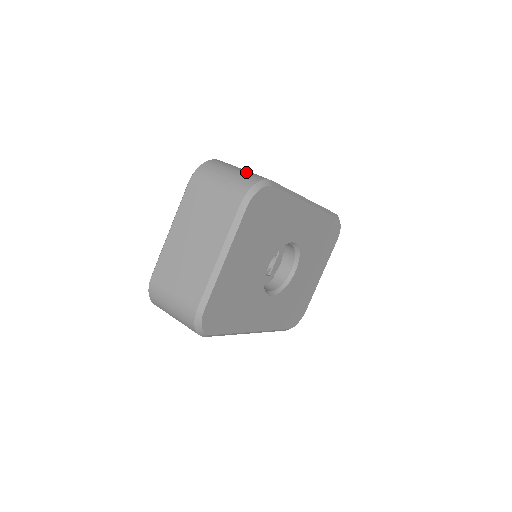
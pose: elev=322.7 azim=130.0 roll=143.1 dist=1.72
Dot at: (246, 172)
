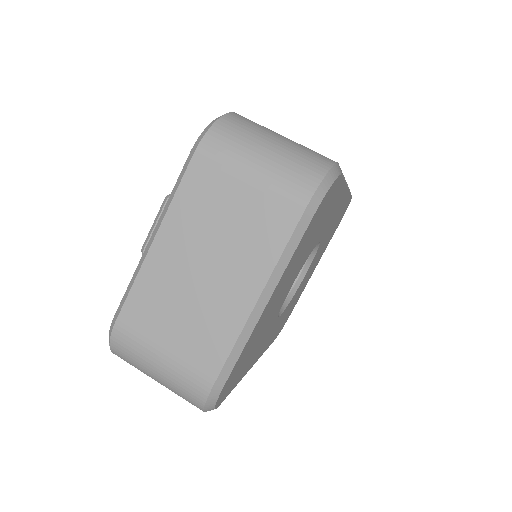
Dot at: (298, 145)
